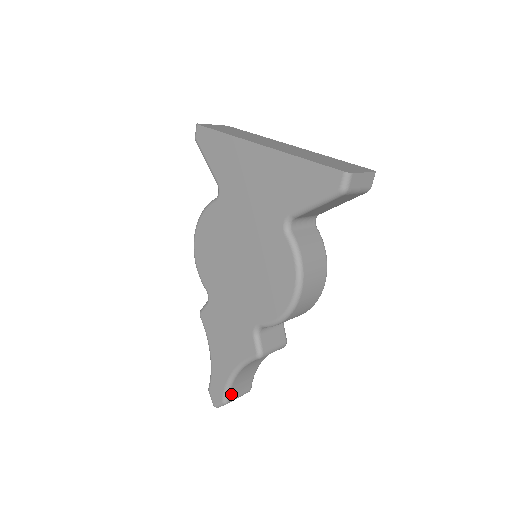
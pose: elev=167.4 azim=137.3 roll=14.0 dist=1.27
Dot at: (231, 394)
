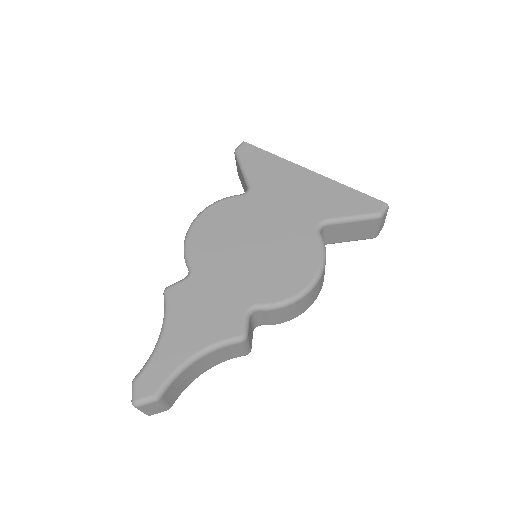
Dot at: (168, 390)
